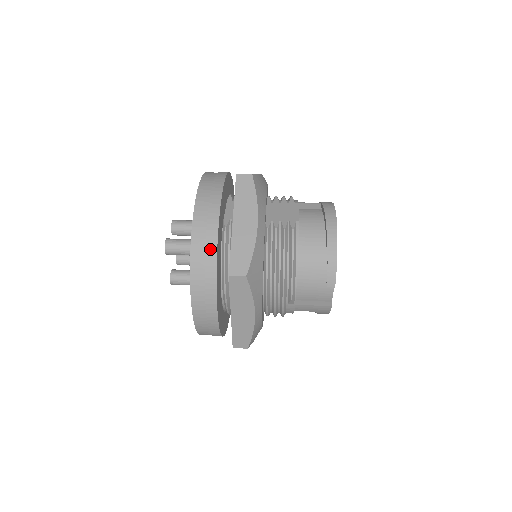
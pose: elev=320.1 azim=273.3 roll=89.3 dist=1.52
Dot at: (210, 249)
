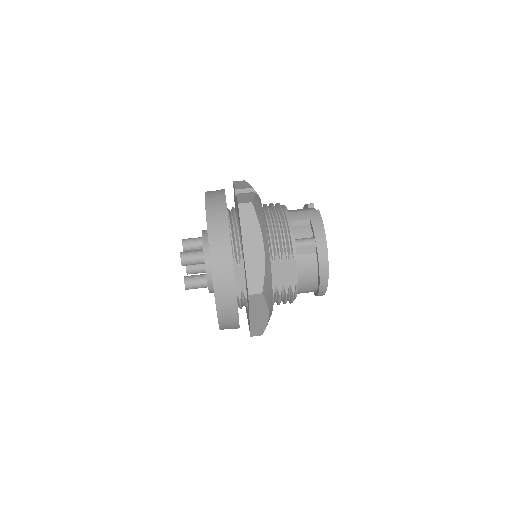
Dot at: occluded
